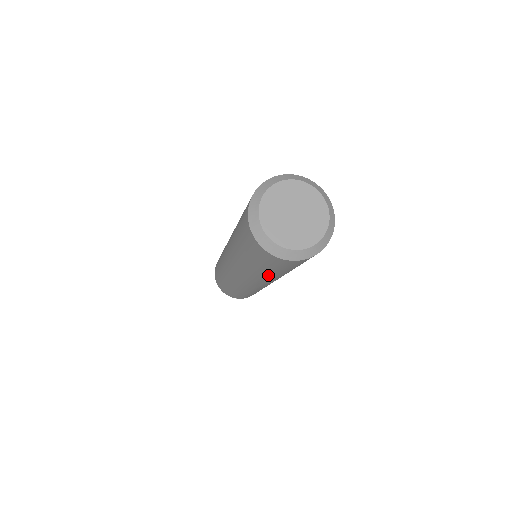
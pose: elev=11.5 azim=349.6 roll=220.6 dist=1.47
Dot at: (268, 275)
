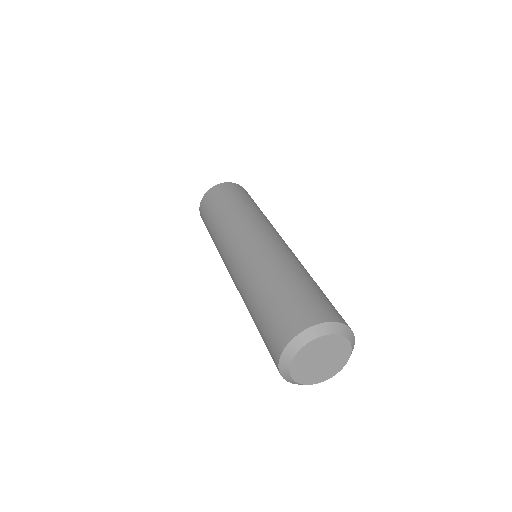
Dot at: occluded
